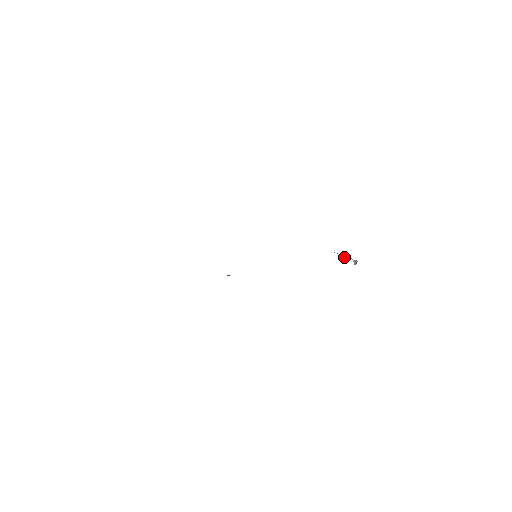
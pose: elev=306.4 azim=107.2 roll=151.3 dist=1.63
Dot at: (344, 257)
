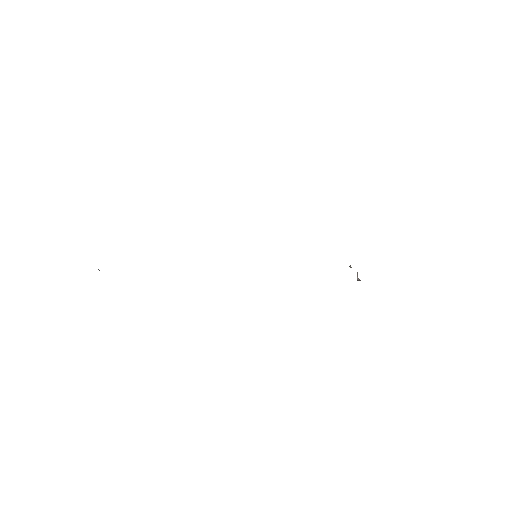
Dot at: occluded
